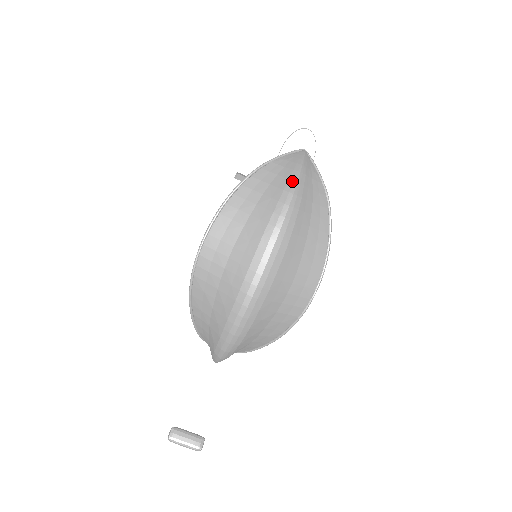
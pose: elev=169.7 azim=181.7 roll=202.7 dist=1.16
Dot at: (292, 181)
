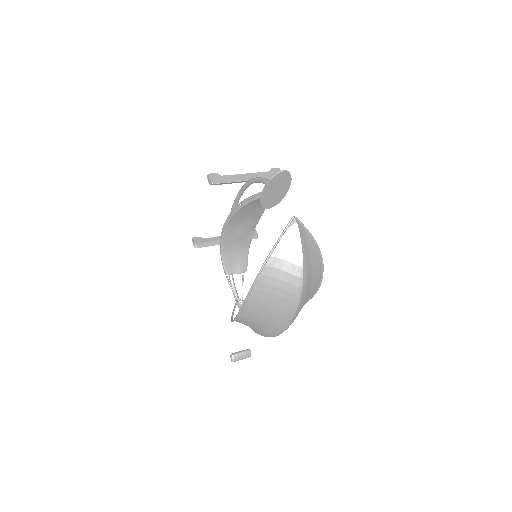
Dot at: (299, 267)
